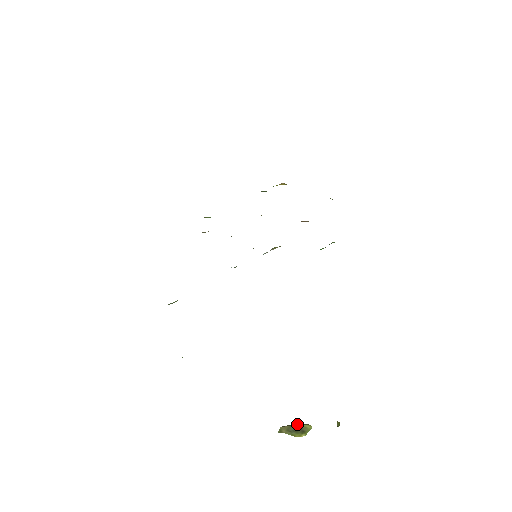
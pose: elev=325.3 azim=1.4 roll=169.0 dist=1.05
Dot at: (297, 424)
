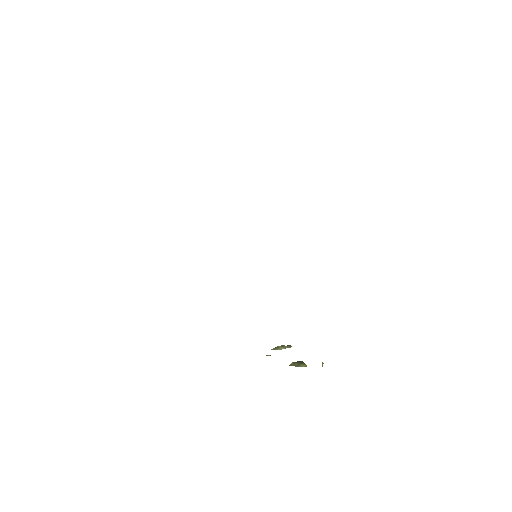
Dot at: (299, 364)
